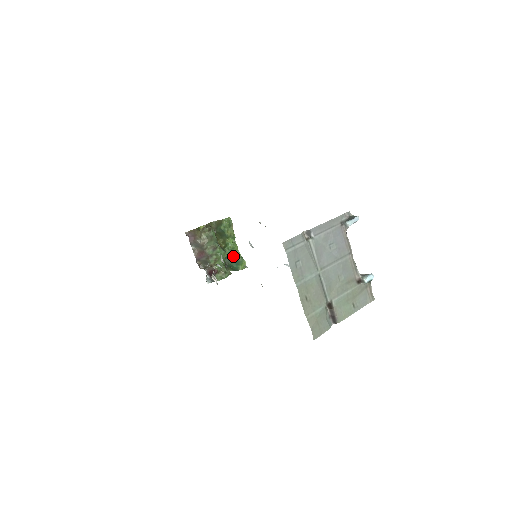
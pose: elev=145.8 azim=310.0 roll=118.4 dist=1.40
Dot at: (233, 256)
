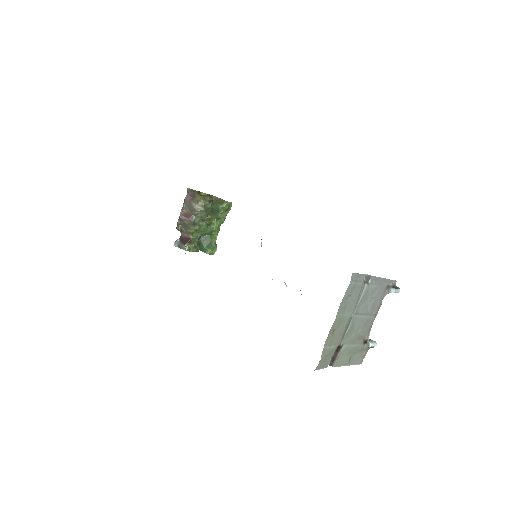
Dot at: (209, 237)
